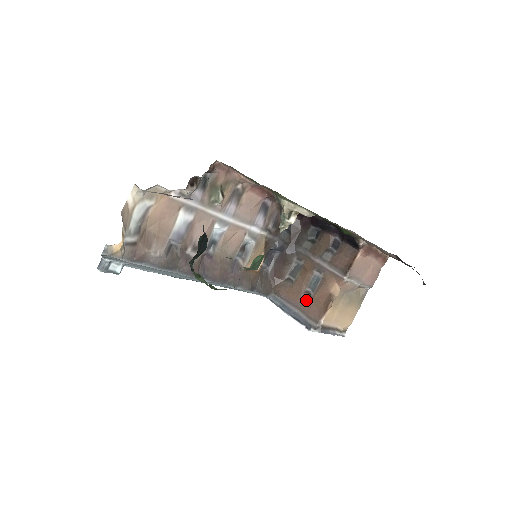
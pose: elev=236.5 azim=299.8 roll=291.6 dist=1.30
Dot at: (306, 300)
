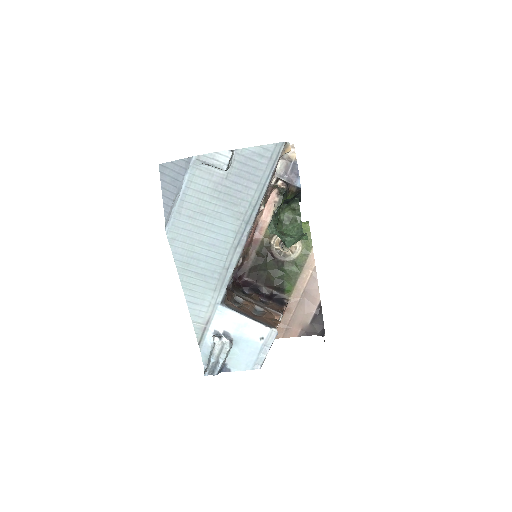
Dot at: (257, 316)
